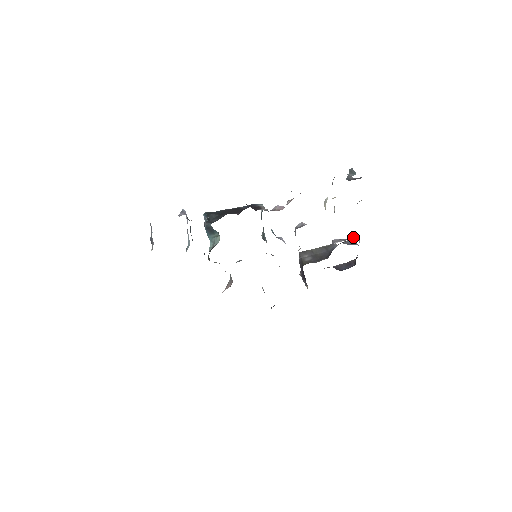
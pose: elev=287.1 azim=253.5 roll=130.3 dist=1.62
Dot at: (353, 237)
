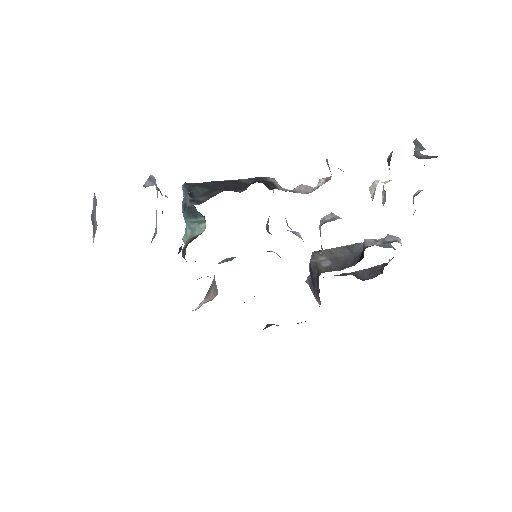
Dot at: (394, 239)
